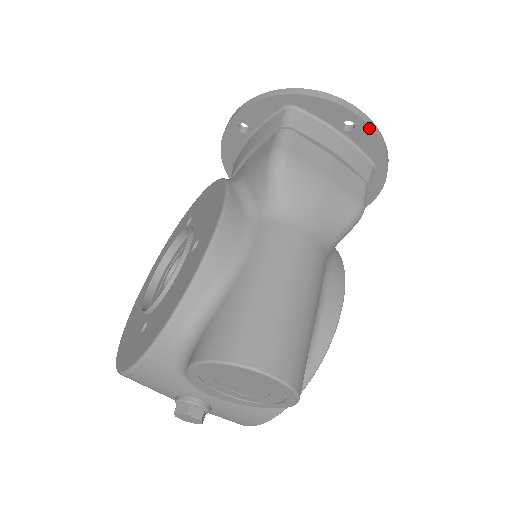
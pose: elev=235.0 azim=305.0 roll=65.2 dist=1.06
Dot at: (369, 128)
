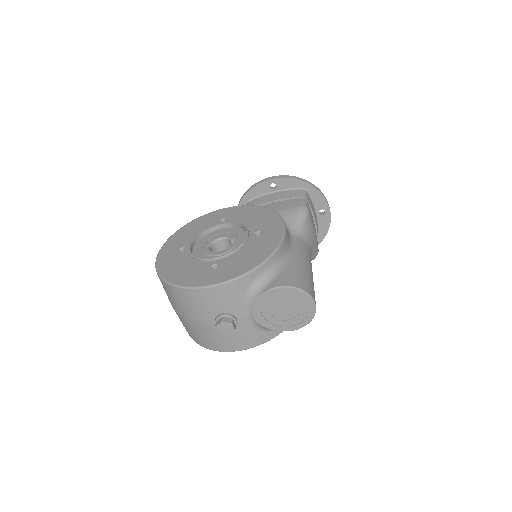
Dot at: (330, 218)
